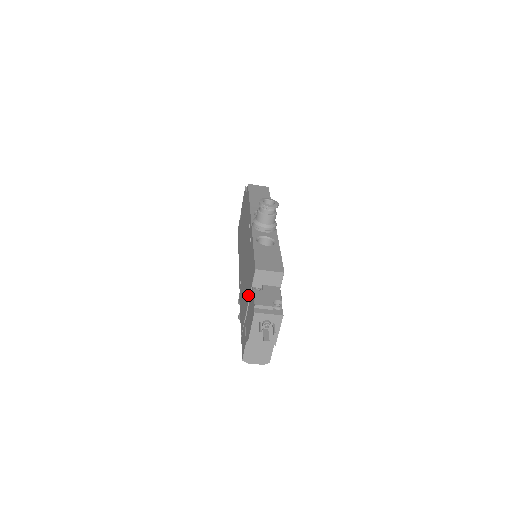
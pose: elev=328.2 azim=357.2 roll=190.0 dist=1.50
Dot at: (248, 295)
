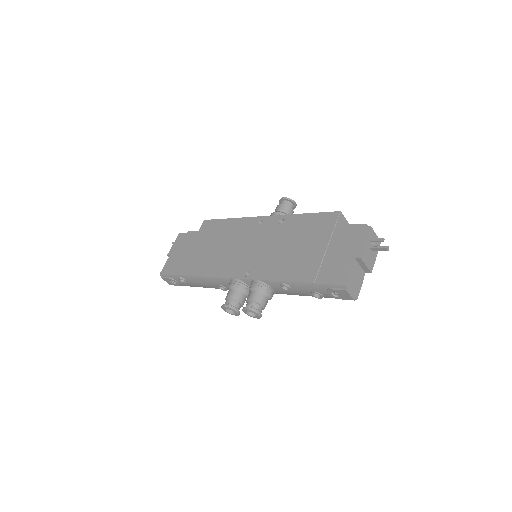
Dot at: (323, 240)
